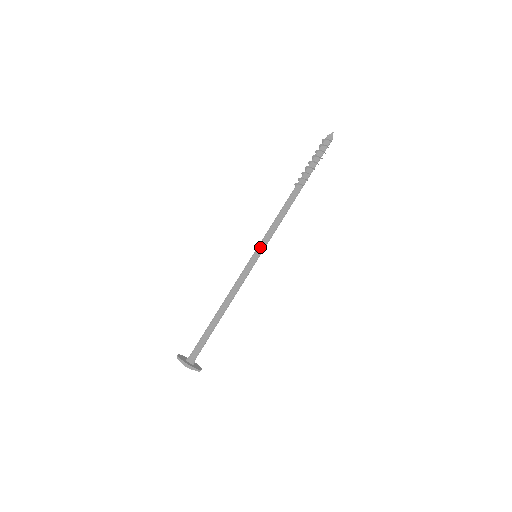
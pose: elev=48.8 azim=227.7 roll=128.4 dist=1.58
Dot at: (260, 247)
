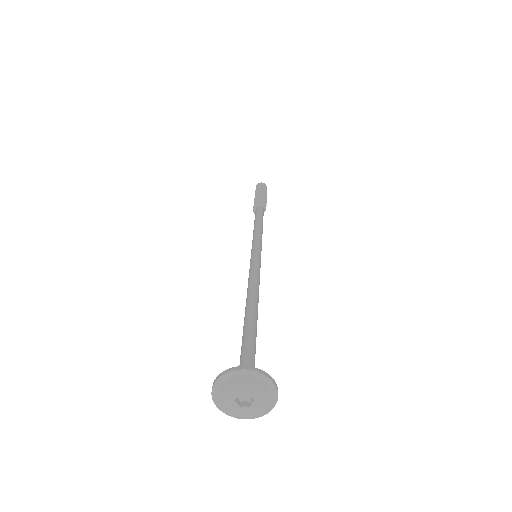
Dot at: (255, 245)
